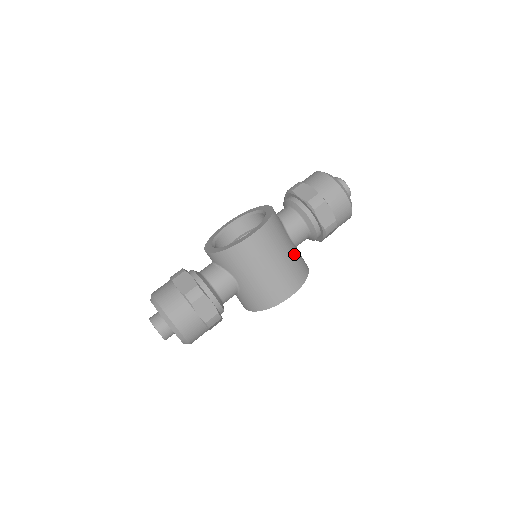
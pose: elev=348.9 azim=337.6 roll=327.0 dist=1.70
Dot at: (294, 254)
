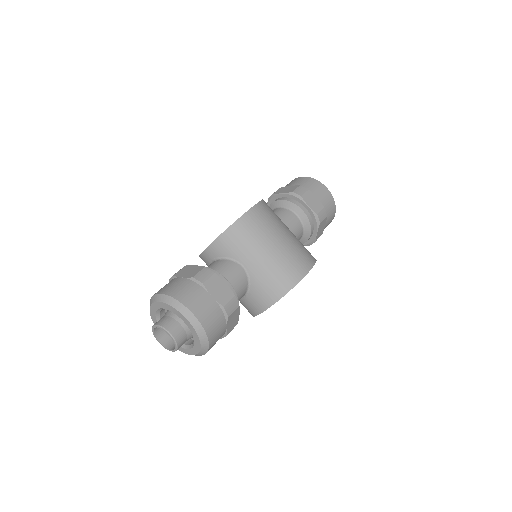
Dot at: occluded
